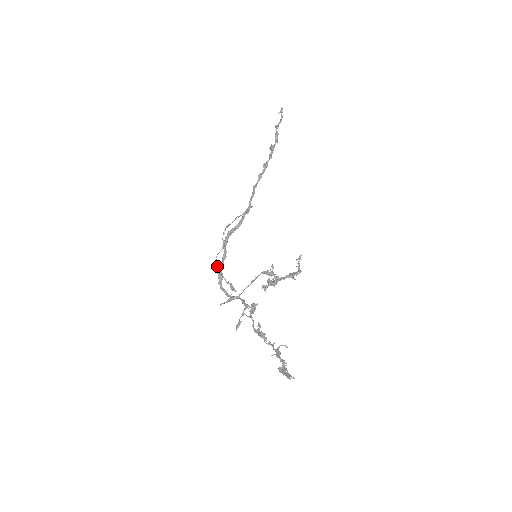
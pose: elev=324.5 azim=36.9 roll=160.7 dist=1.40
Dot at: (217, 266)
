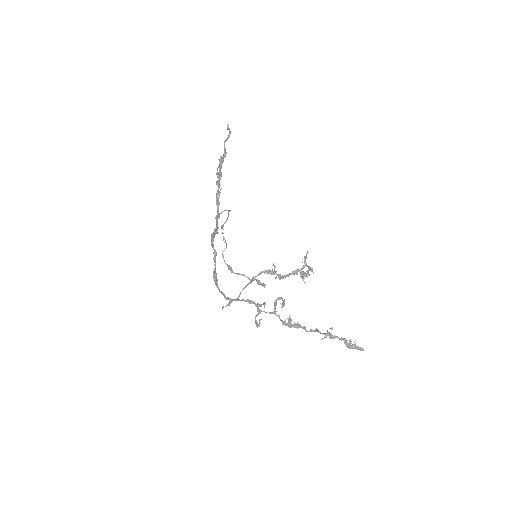
Dot at: (229, 265)
